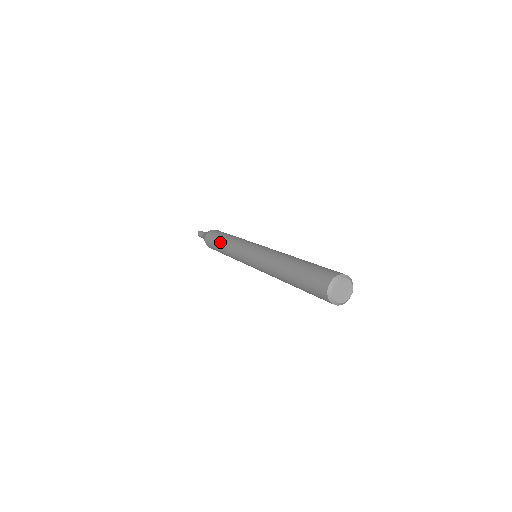
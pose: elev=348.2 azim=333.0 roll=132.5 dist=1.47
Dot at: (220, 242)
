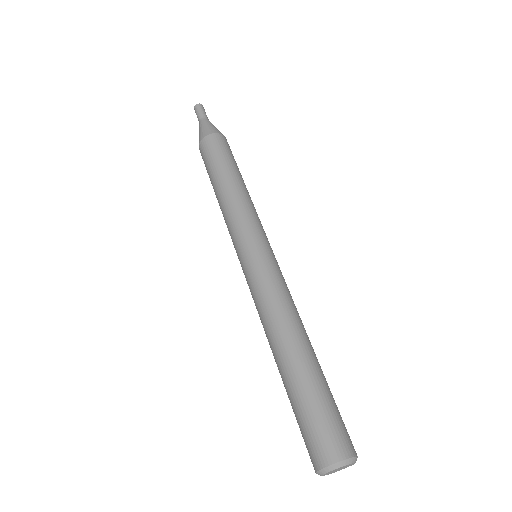
Dot at: (217, 181)
